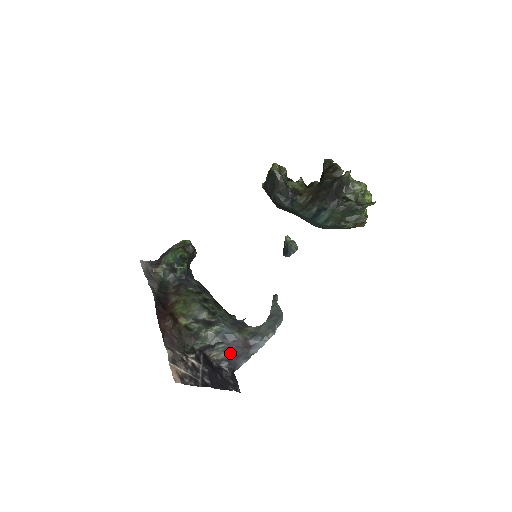
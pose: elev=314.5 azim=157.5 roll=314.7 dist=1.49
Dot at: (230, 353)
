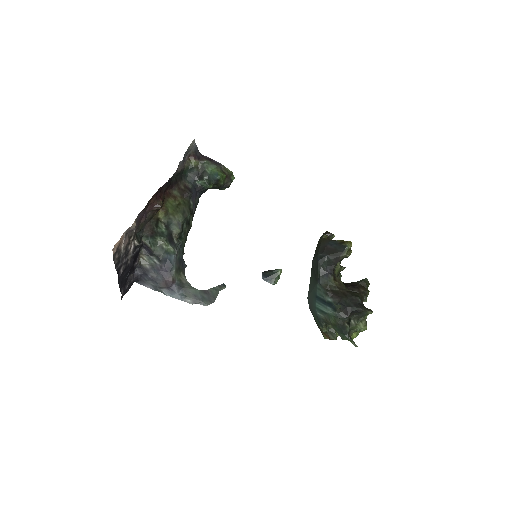
Dot at: (153, 272)
